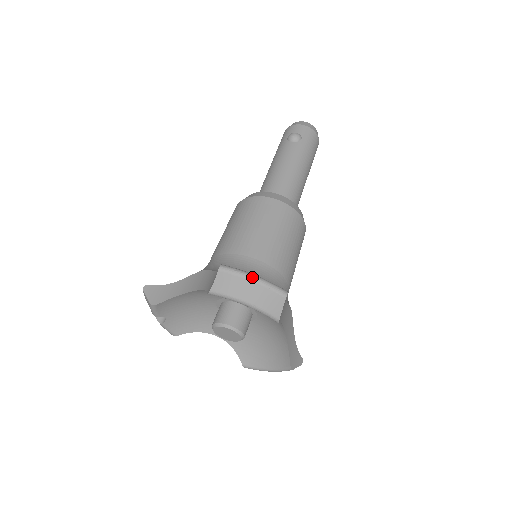
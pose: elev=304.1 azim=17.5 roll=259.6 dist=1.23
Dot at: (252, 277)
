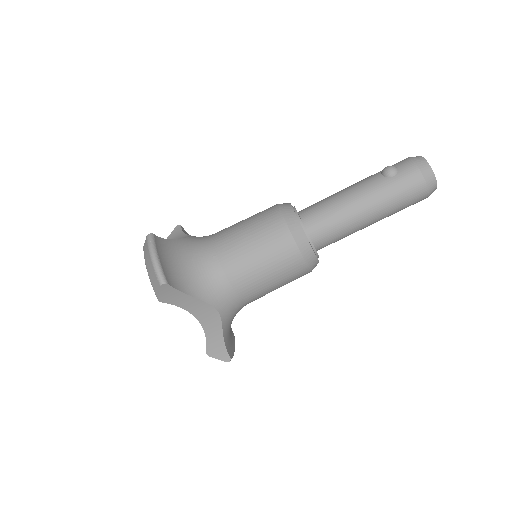
Dot at: (152, 255)
